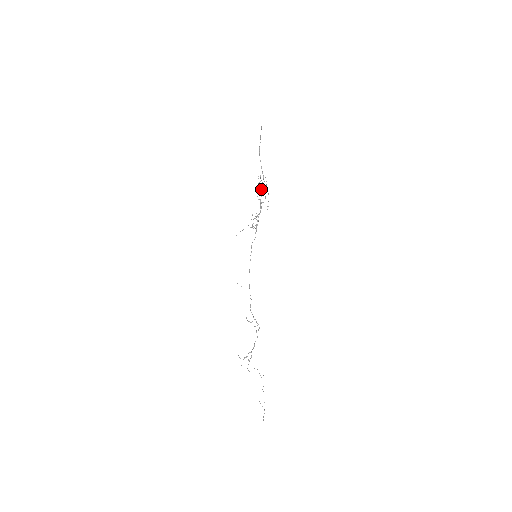
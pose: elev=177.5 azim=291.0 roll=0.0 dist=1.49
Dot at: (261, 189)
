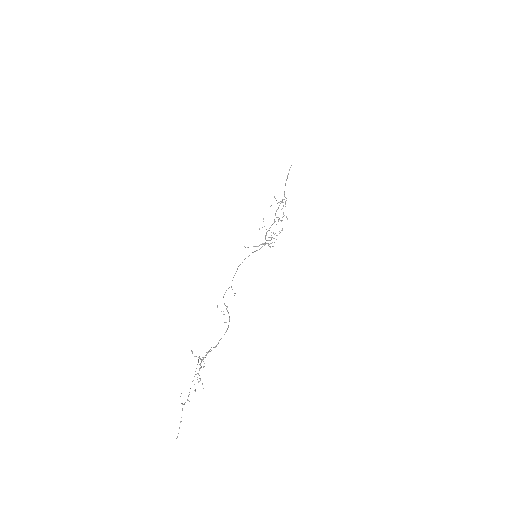
Dot at: (279, 205)
